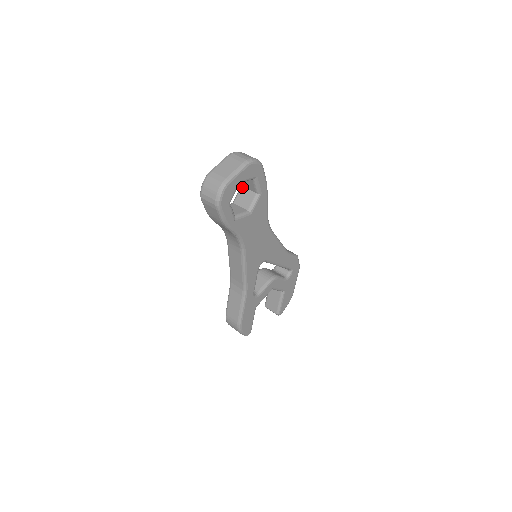
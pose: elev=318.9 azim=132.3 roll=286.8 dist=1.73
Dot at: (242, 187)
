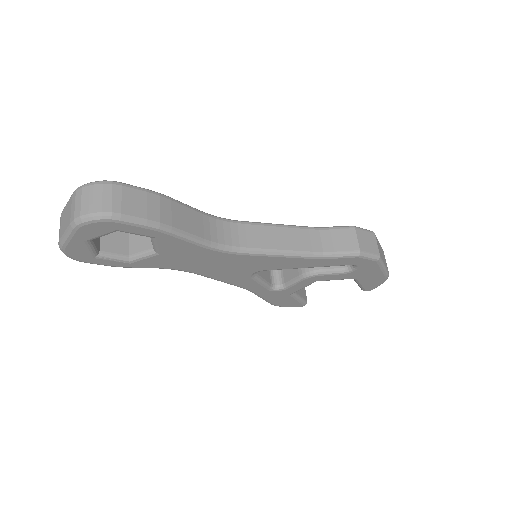
Dot at: occluded
